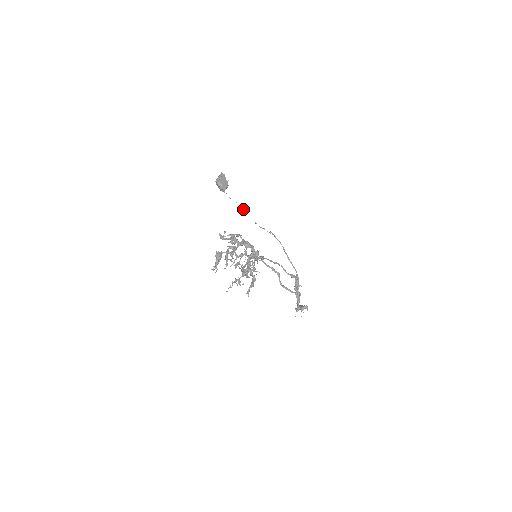
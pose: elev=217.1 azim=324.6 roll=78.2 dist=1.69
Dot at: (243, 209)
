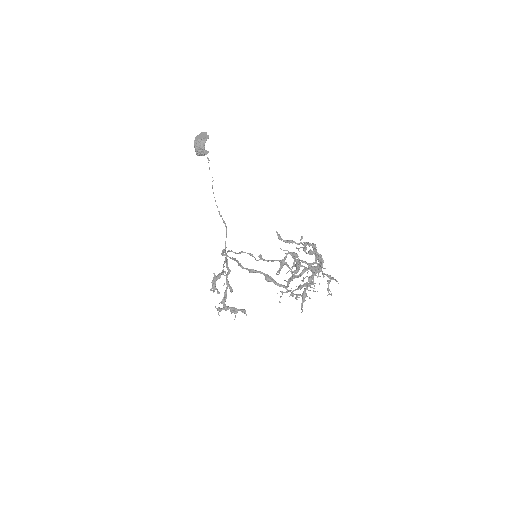
Dot at: occluded
